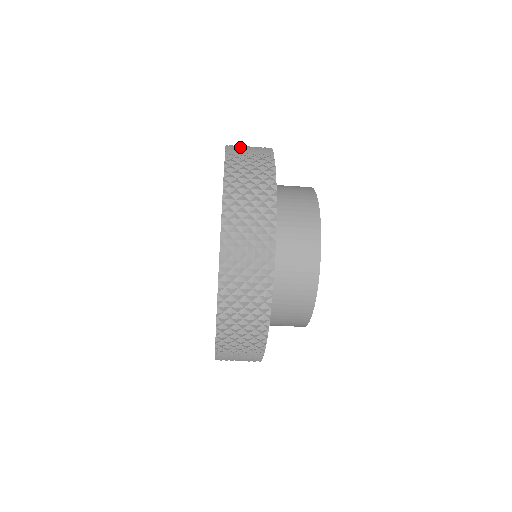
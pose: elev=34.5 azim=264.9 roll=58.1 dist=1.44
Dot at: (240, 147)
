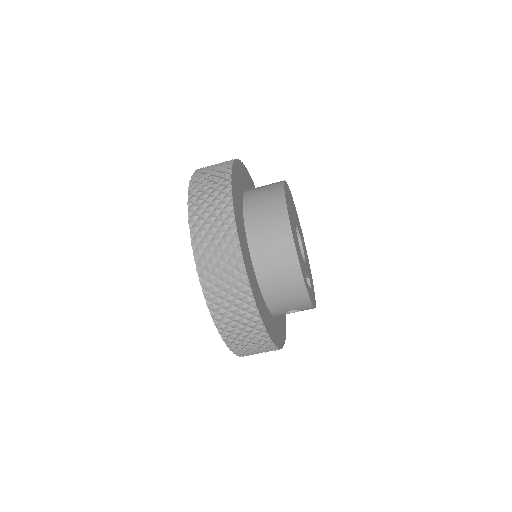
Dot at: occluded
